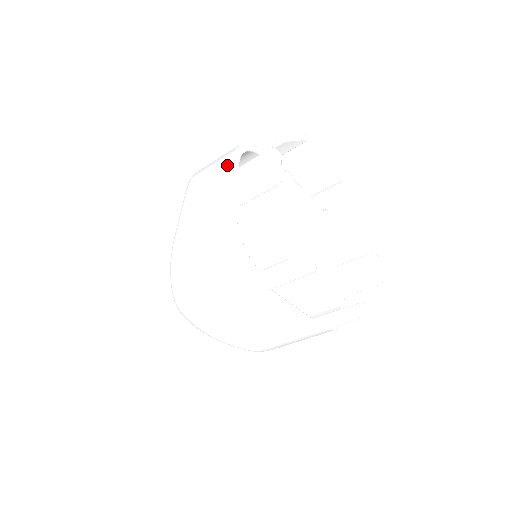
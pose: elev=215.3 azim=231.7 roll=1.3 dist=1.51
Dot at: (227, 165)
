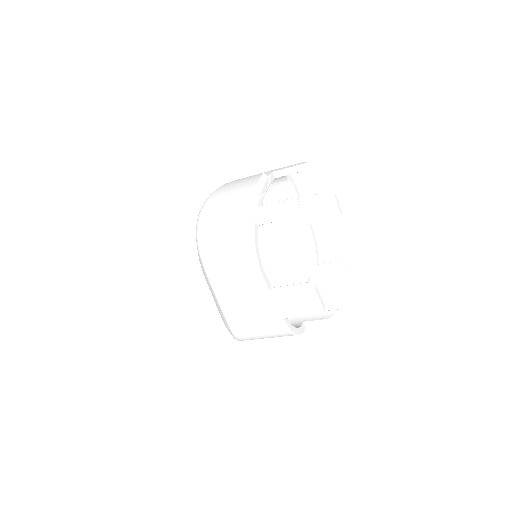
Dot at: (260, 286)
